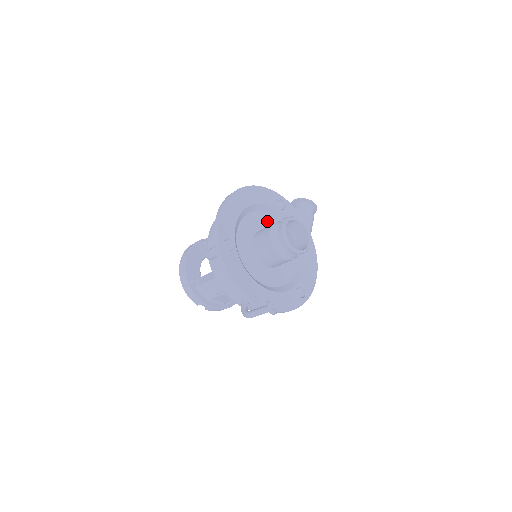
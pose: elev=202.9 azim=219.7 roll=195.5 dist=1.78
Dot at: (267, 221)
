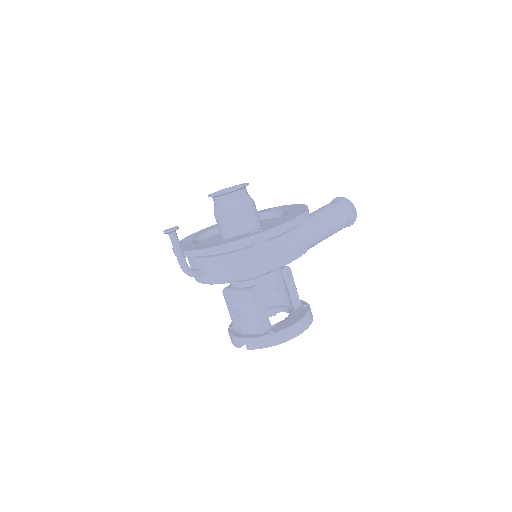
Dot at: occluded
